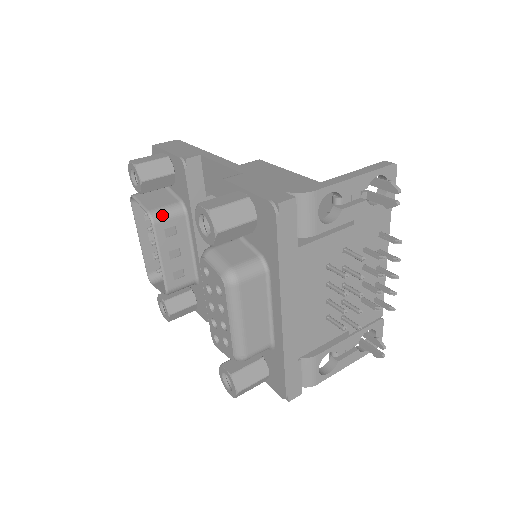
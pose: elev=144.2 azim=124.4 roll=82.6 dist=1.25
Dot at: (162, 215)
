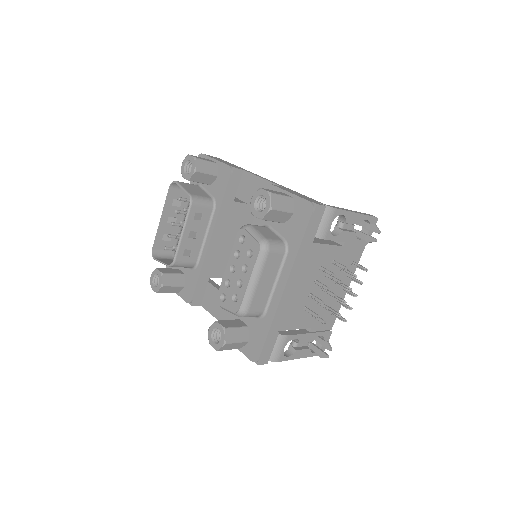
Dot at: (199, 201)
